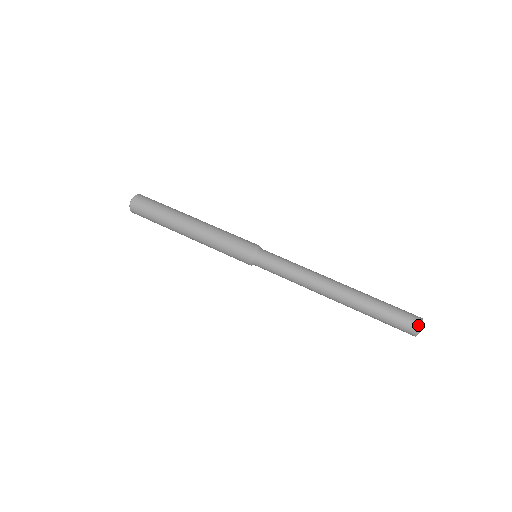
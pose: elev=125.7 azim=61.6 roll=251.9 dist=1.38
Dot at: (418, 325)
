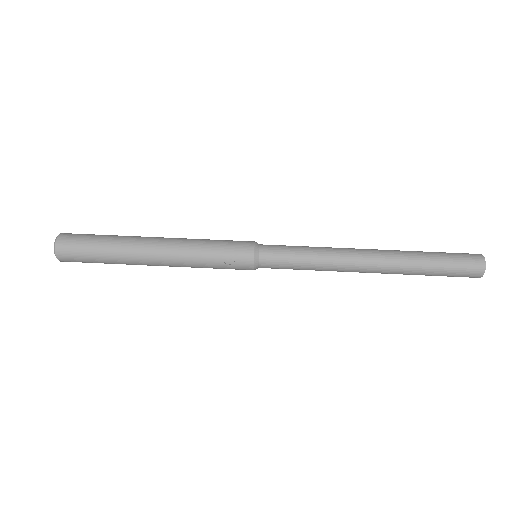
Dot at: (481, 259)
